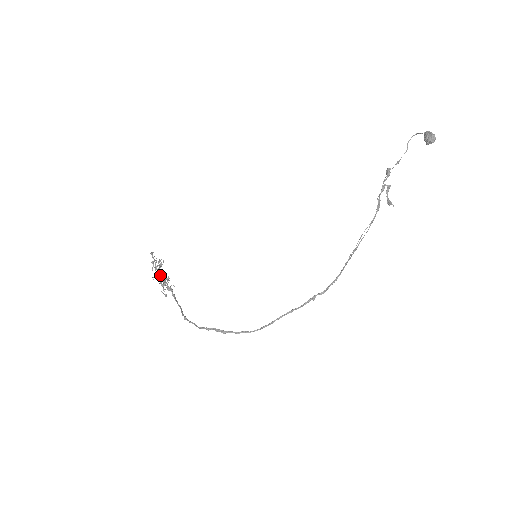
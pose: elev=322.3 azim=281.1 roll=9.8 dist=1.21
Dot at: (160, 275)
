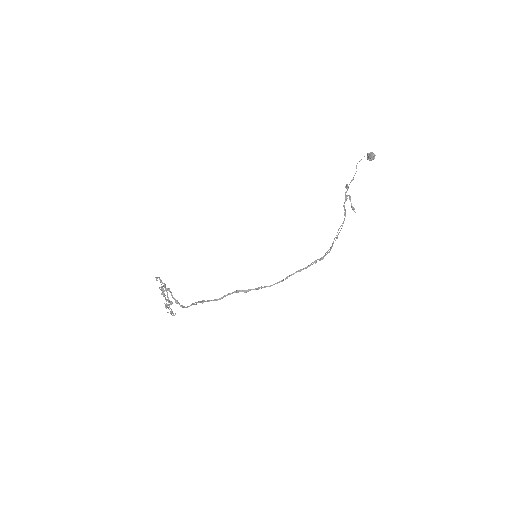
Dot at: (168, 288)
